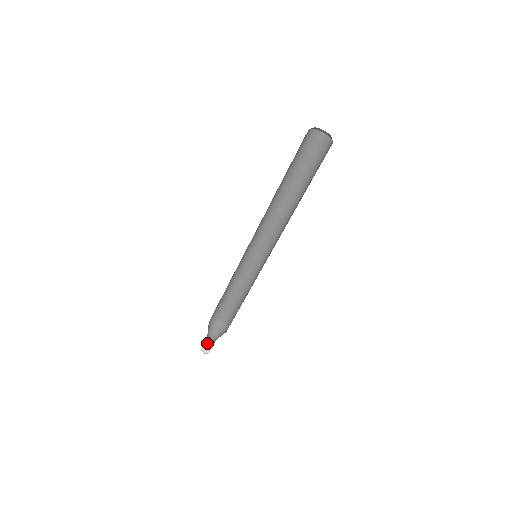
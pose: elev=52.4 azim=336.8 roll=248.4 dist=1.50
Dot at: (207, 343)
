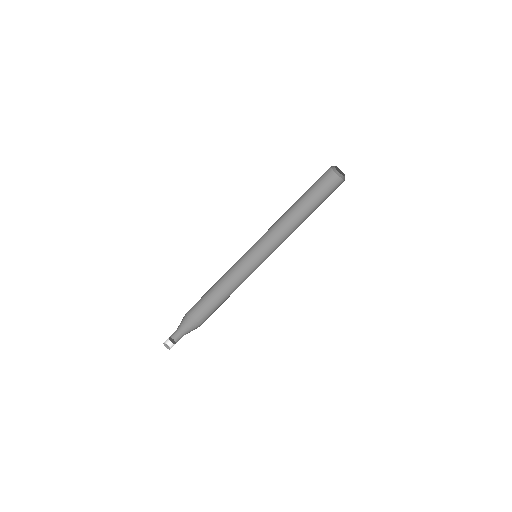
Dot at: (173, 340)
